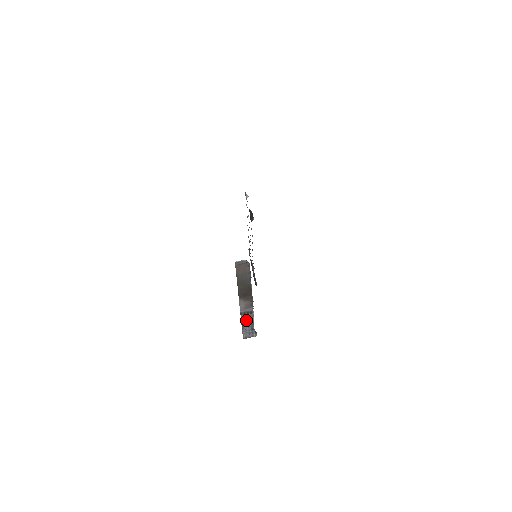
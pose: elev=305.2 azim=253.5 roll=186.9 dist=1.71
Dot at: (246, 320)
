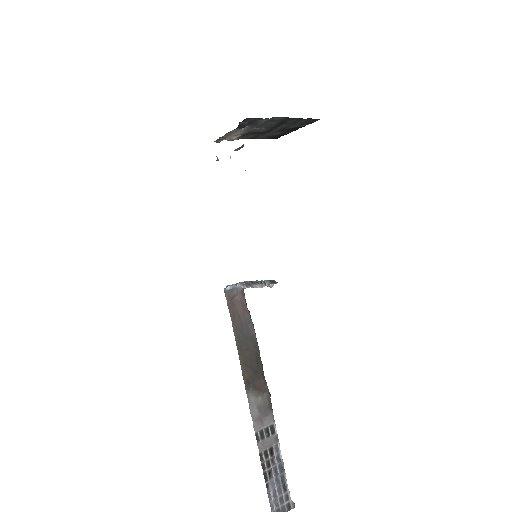
Dot at: (268, 457)
